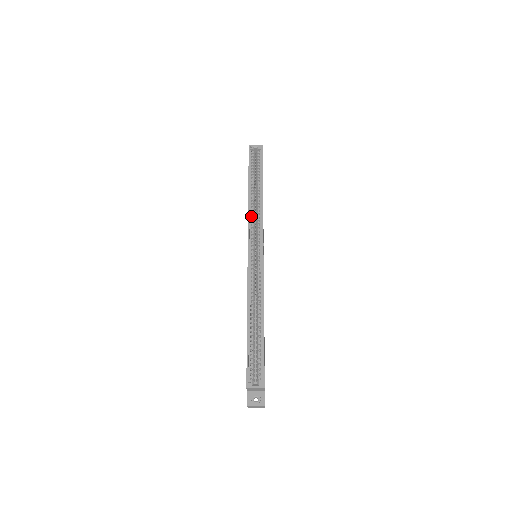
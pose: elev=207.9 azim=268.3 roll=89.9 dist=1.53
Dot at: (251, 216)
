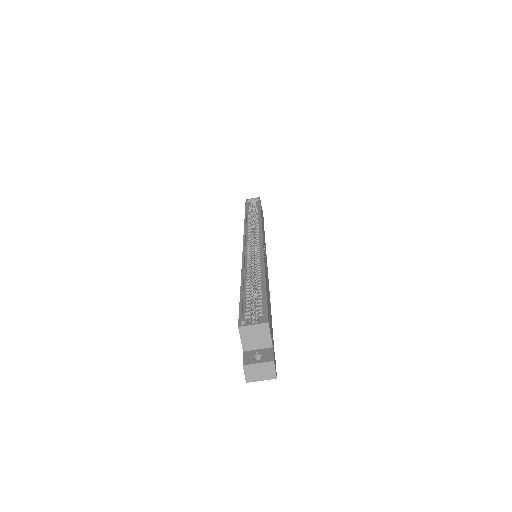
Dot at: (248, 226)
